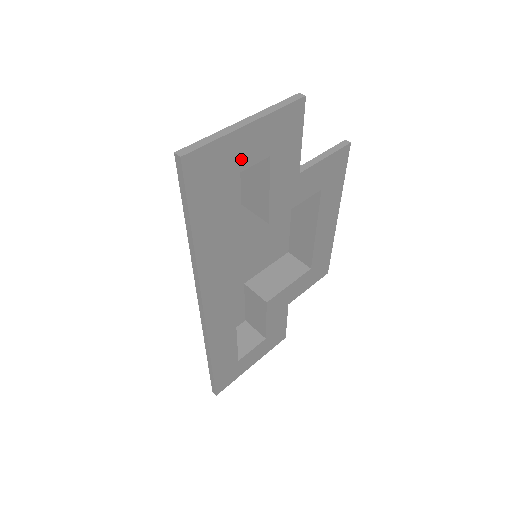
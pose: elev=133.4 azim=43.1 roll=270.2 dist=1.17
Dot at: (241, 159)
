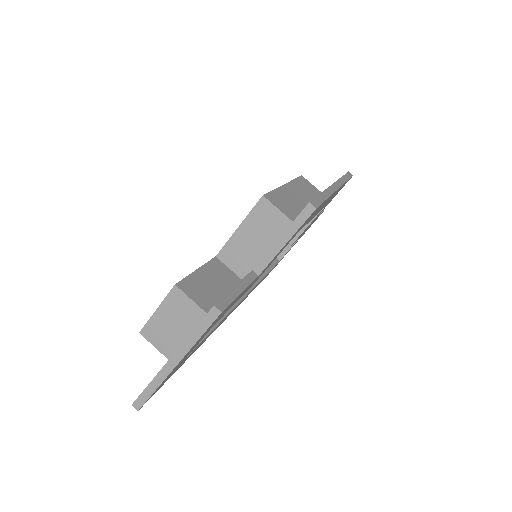
Dot at: (188, 354)
